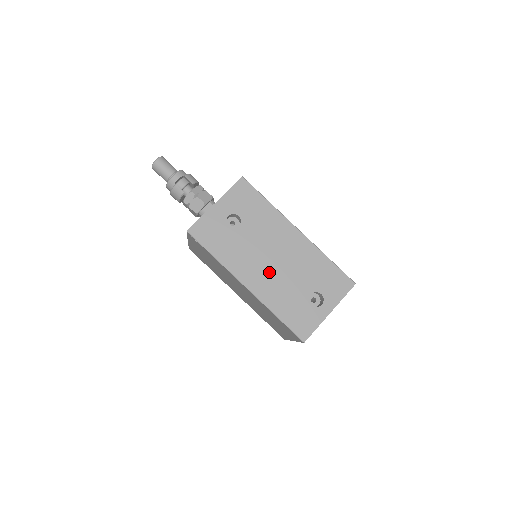
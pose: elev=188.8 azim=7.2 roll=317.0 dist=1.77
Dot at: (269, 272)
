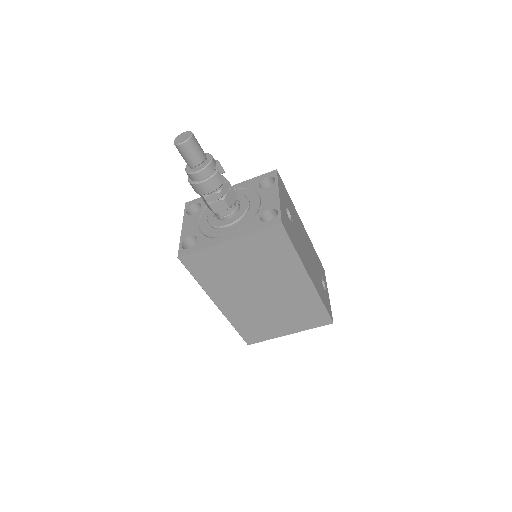
Dot at: (310, 264)
